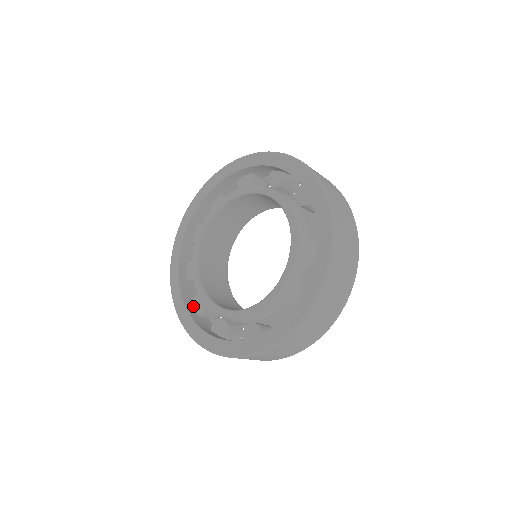
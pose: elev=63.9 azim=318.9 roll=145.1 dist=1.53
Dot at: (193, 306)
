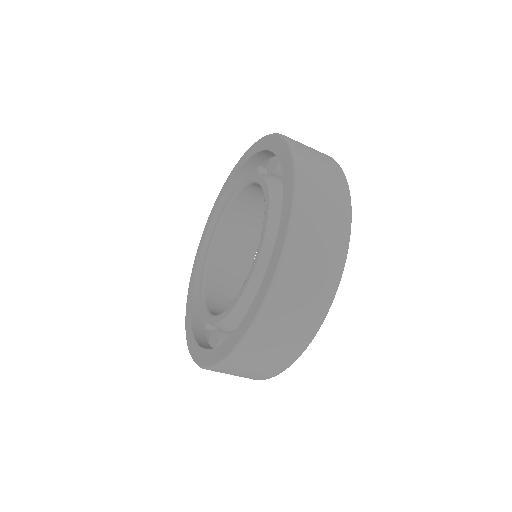
Dot at: occluded
